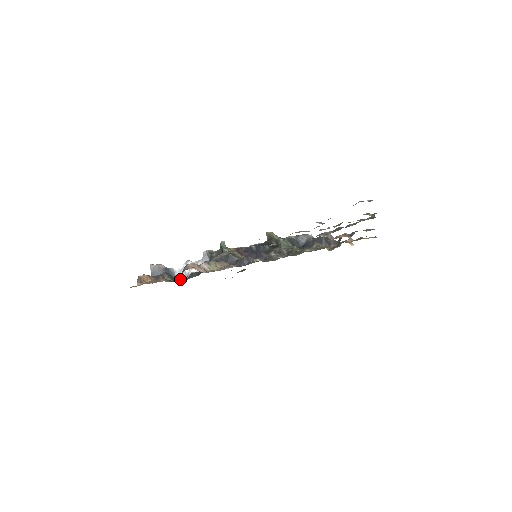
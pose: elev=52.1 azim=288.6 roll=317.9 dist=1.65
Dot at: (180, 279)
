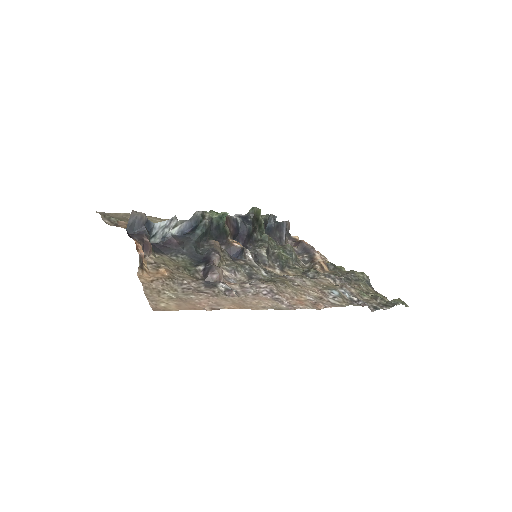
Dot at: (154, 239)
